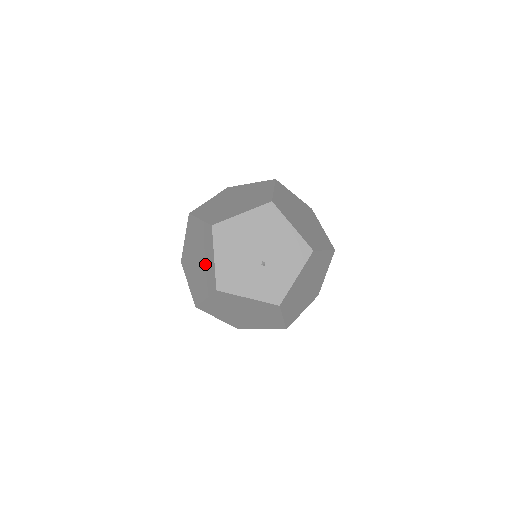
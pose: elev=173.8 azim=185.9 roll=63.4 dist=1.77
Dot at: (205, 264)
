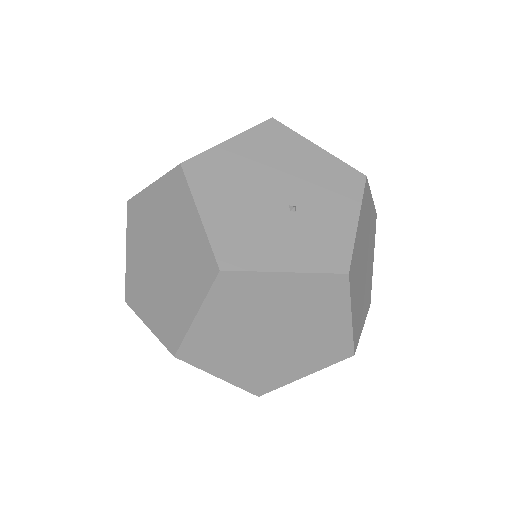
Dot at: (180, 248)
